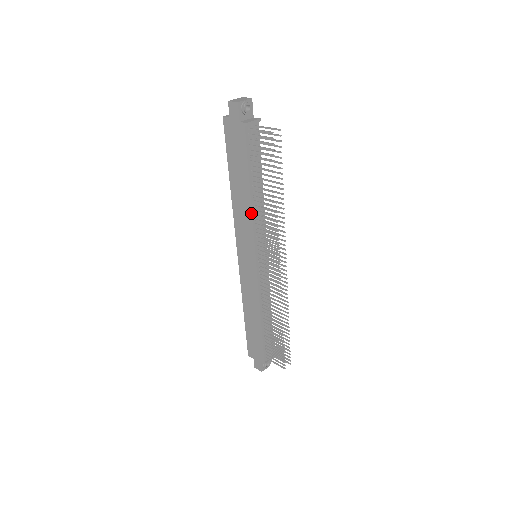
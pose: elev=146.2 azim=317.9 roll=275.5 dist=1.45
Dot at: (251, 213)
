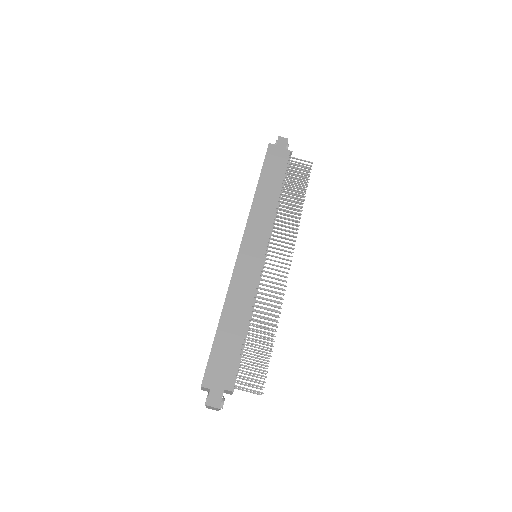
Dot at: (275, 210)
